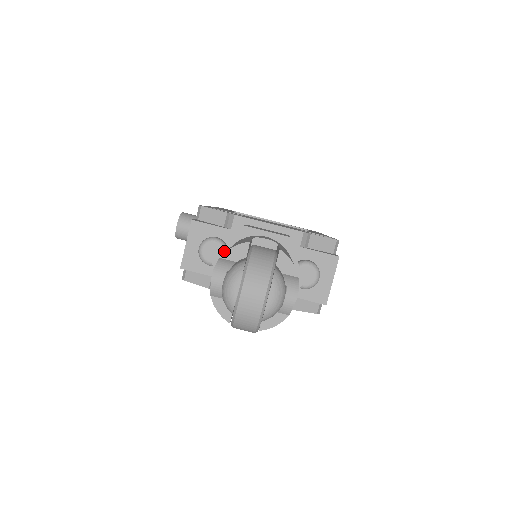
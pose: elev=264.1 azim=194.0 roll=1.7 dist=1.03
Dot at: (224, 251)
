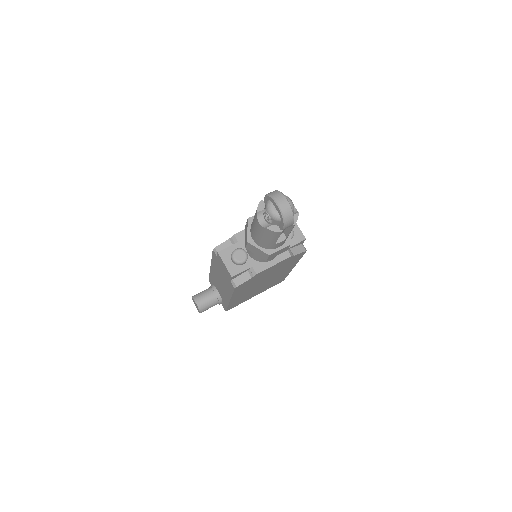
Dot at: (249, 234)
